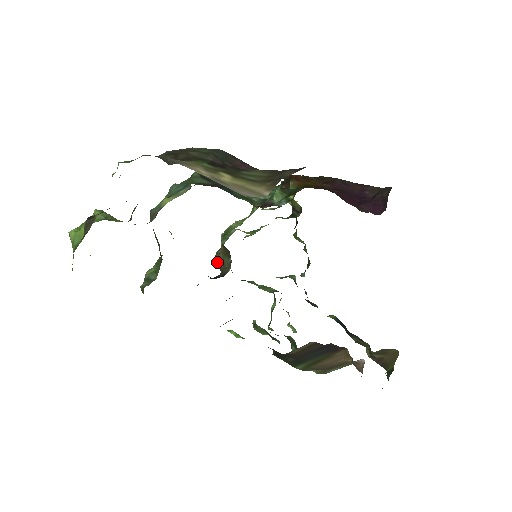
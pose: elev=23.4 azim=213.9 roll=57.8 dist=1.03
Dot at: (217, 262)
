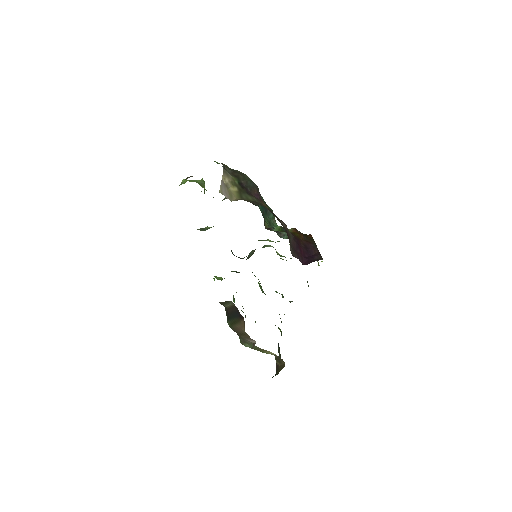
Dot at: (249, 254)
